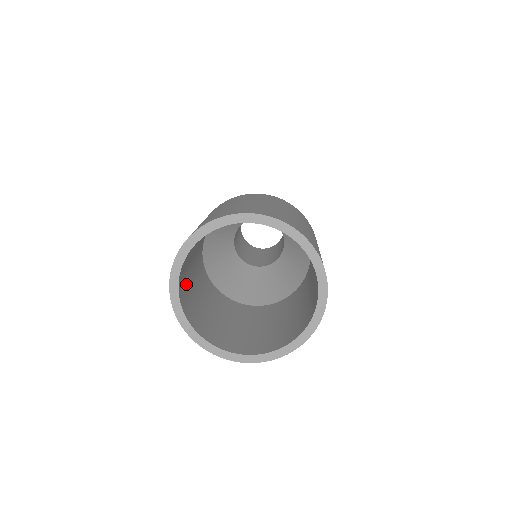
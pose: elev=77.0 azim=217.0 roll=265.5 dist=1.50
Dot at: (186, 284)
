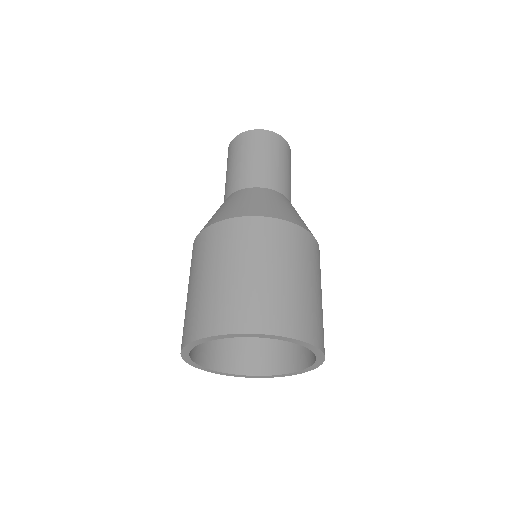
Dot at: occluded
